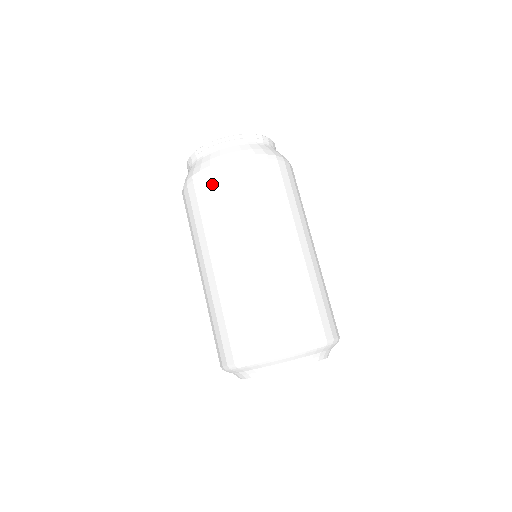
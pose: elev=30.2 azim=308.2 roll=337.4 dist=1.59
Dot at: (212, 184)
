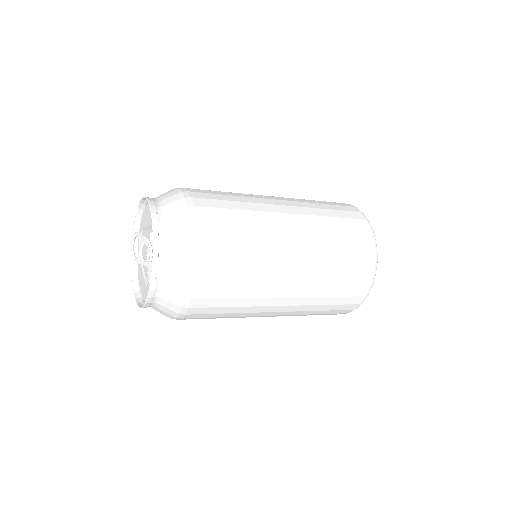
Dot at: occluded
